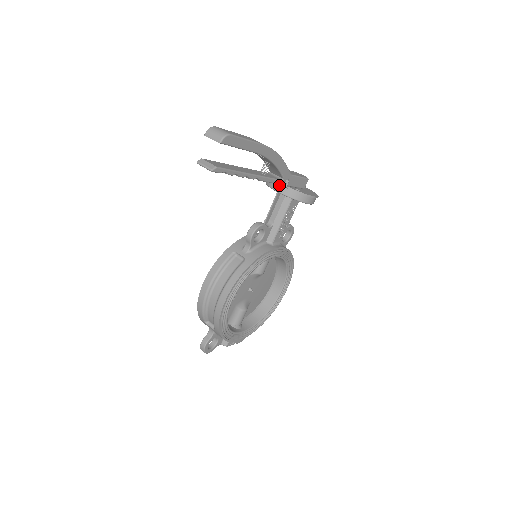
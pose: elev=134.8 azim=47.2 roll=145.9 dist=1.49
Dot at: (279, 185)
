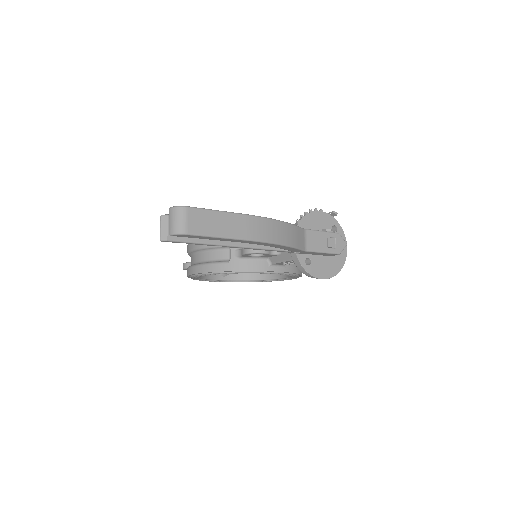
Dot at: occluded
